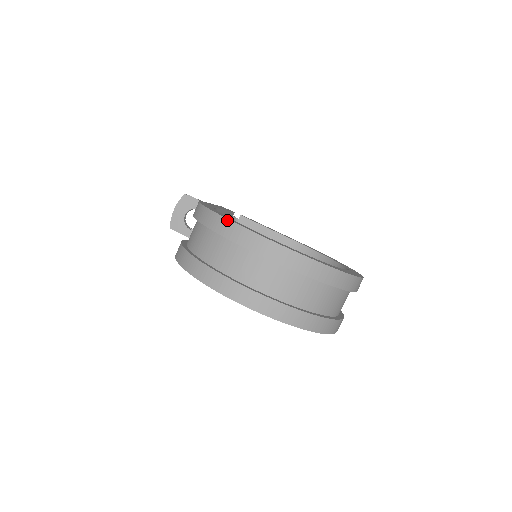
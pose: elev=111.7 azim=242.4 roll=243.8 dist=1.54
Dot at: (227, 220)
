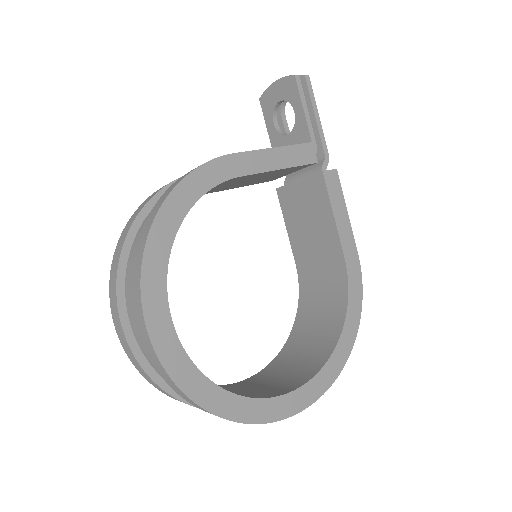
Dot at: (141, 262)
